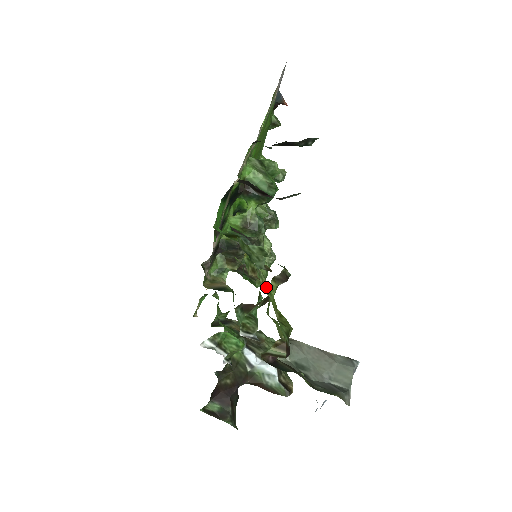
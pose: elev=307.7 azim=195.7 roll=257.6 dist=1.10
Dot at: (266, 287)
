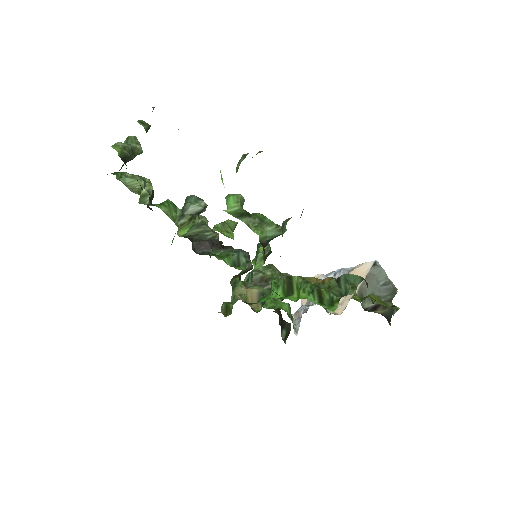
Dot at: occluded
